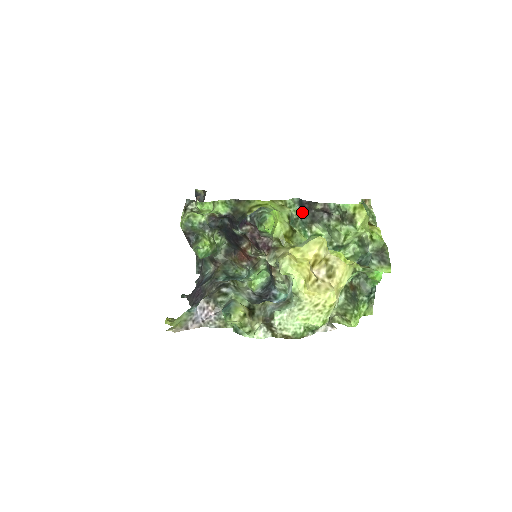
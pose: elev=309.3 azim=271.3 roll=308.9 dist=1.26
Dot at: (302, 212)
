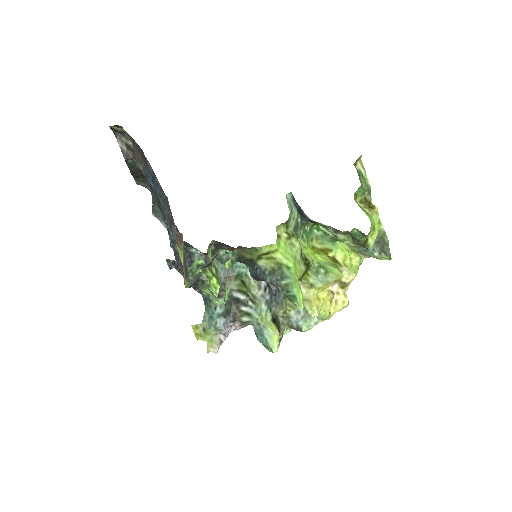
Dot at: (300, 214)
